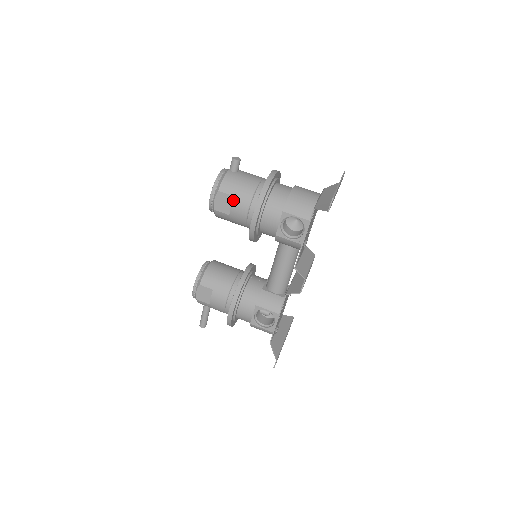
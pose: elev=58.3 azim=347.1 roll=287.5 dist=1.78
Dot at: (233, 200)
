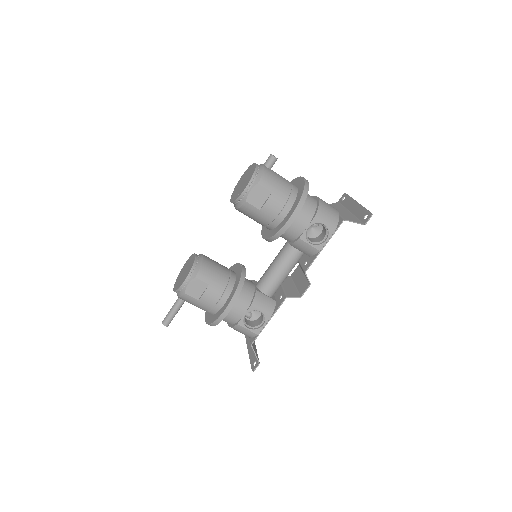
Dot at: (270, 196)
